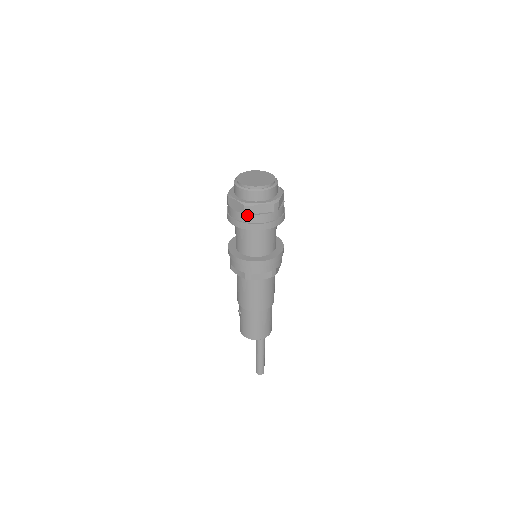
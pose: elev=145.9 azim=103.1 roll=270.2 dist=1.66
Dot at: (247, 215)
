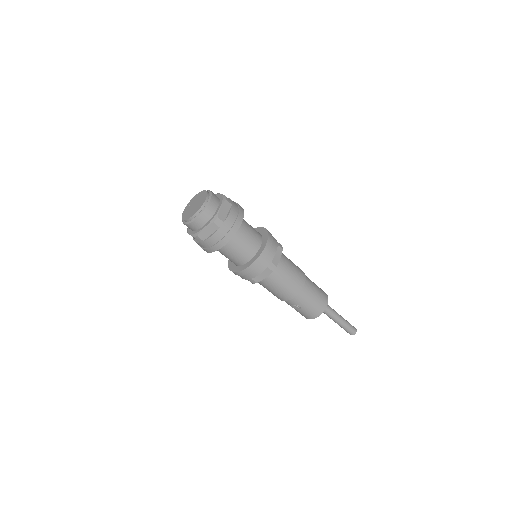
Dot at: (223, 226)
